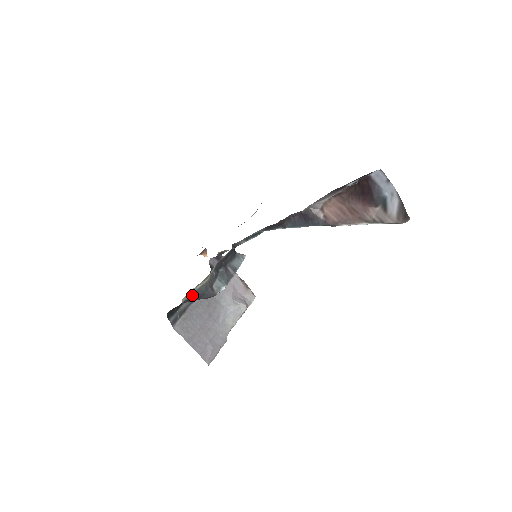
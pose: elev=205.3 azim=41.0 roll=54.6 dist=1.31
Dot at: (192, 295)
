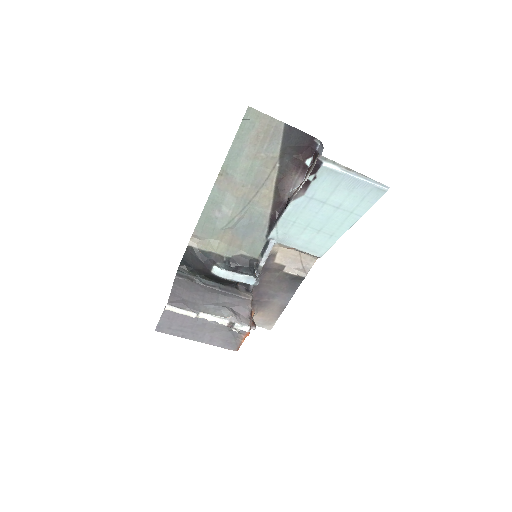
Dot at: (198, 250)
